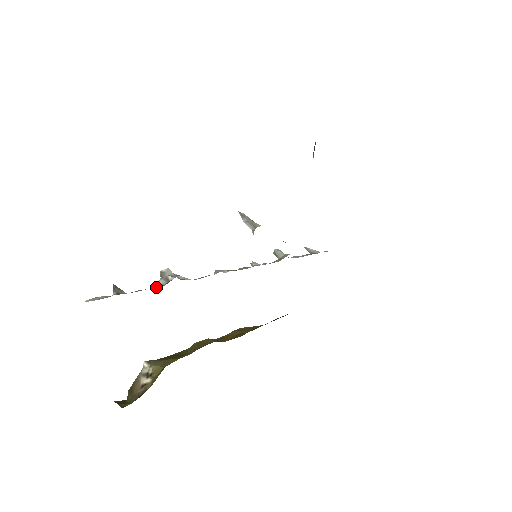
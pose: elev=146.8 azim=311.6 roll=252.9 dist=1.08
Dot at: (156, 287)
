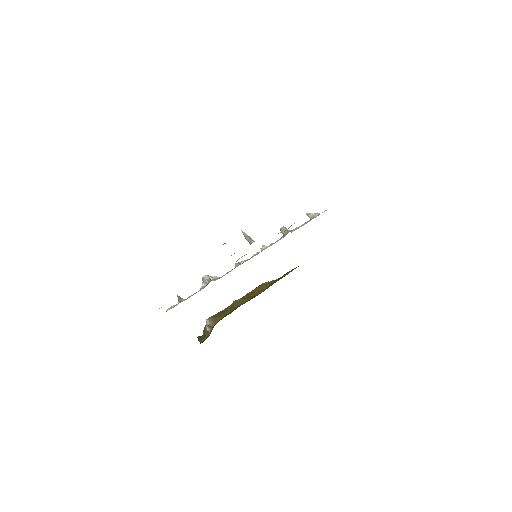
Dot at: (200, 290)
